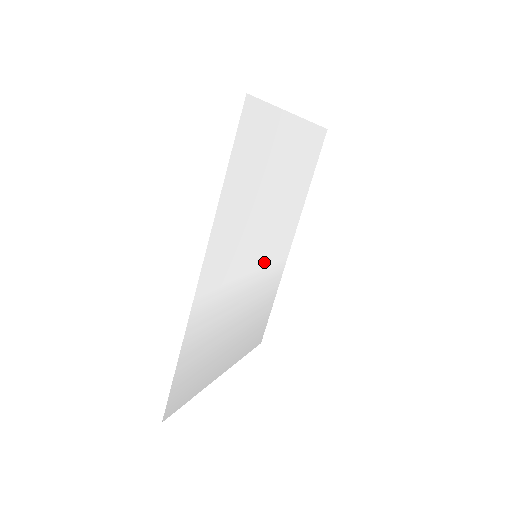
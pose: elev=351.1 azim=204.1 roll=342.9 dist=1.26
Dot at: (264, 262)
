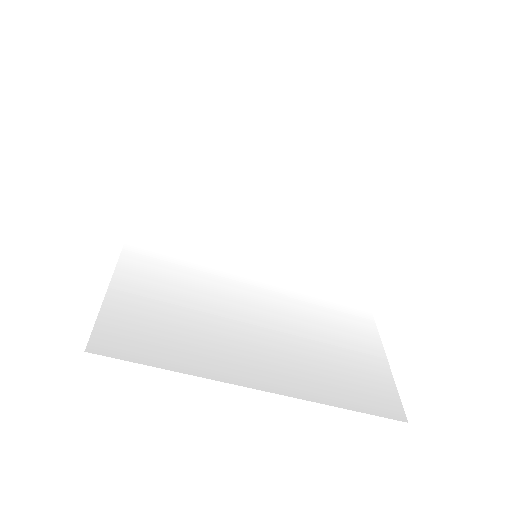
Dot at: (288, 274)
